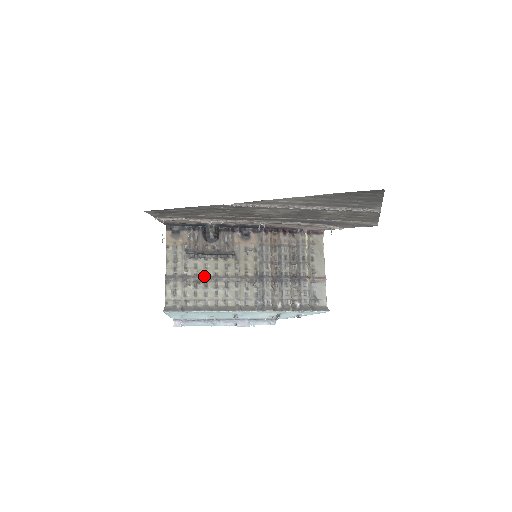
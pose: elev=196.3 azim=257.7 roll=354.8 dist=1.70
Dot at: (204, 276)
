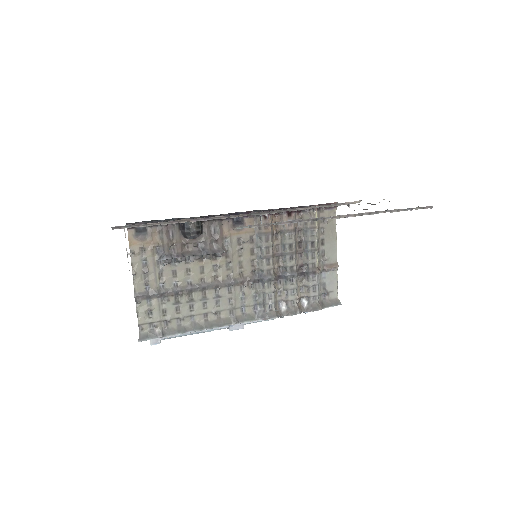
Dot at: (187, 286)
